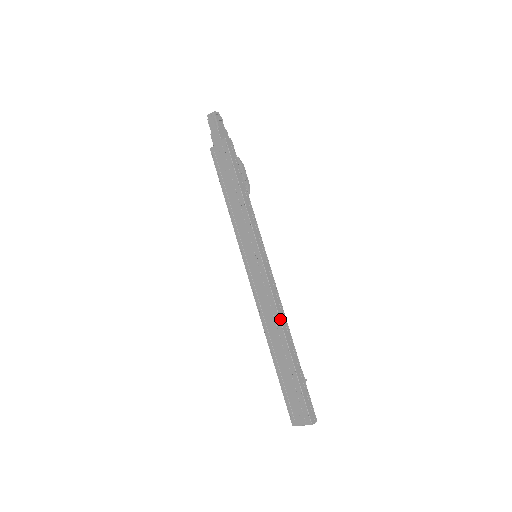
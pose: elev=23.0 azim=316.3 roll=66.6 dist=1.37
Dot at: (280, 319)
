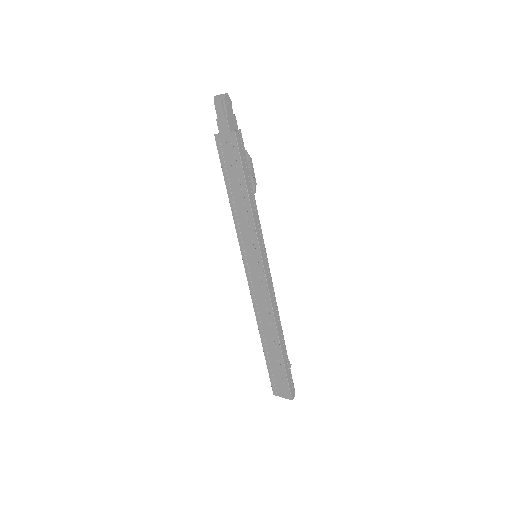
Dot at: (275, 319)
